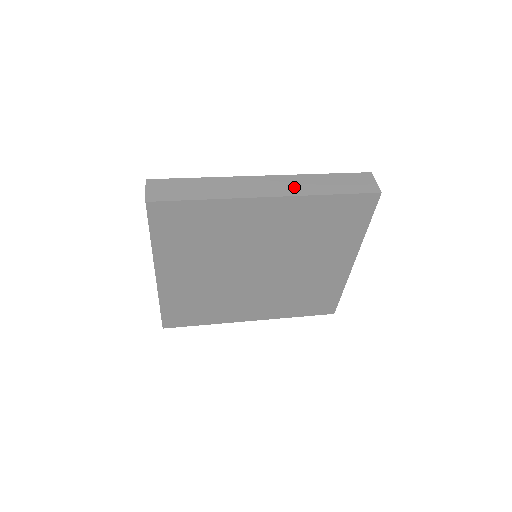
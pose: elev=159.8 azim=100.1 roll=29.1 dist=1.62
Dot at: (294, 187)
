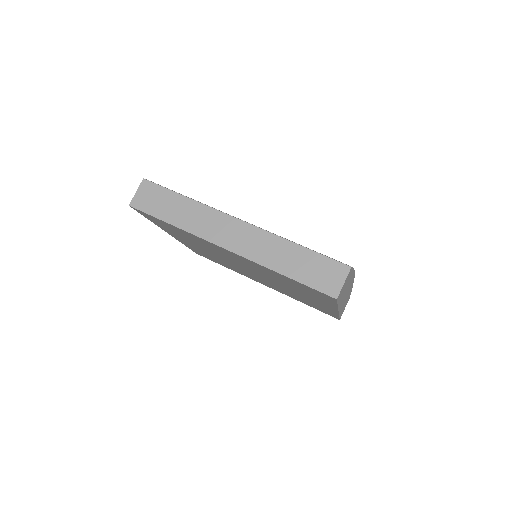
Dot at: (256, 248)
